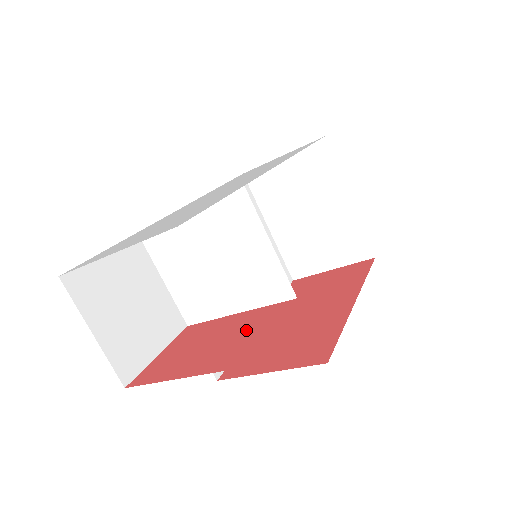
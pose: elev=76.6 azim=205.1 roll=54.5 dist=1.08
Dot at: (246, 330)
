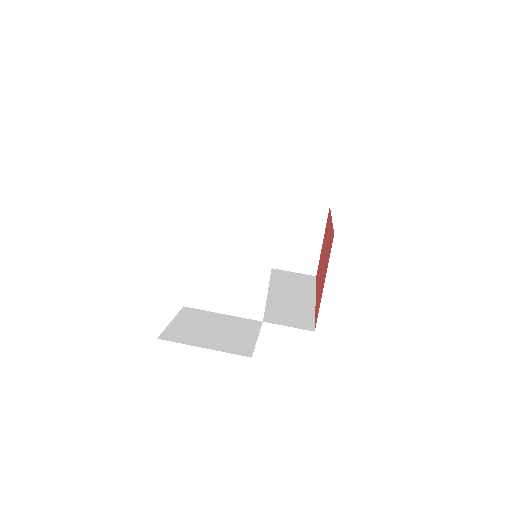
Dot at: occluded
